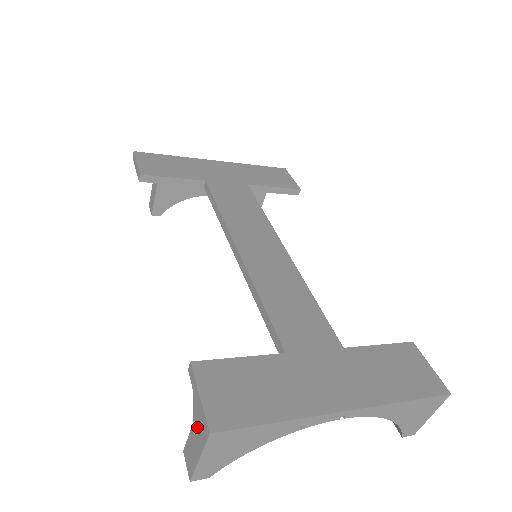
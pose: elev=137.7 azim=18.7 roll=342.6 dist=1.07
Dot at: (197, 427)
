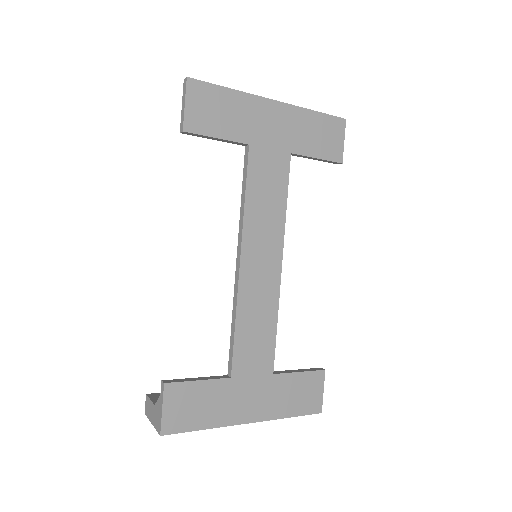
Dot at: (156, 414)
